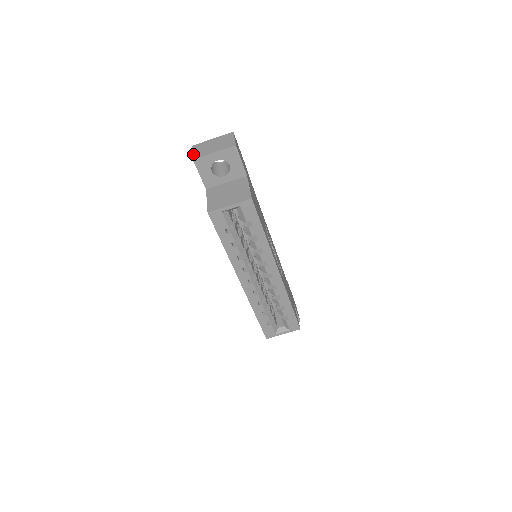
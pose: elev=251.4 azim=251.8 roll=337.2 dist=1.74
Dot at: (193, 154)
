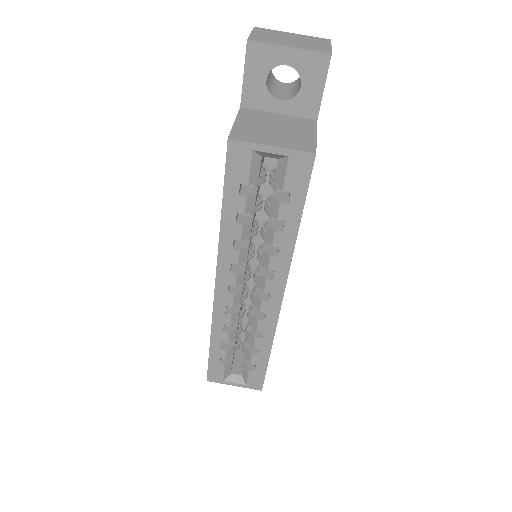
Dot at: (251, 34)
